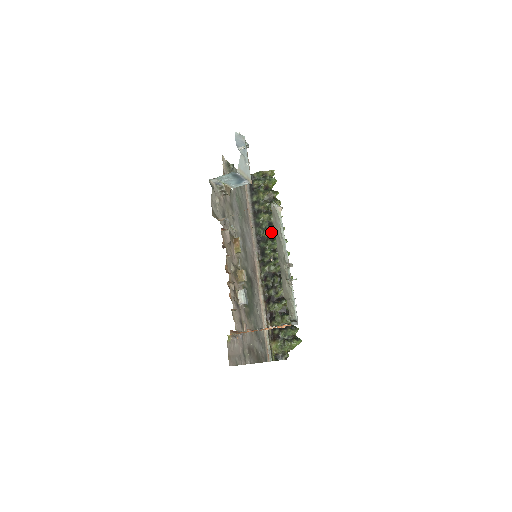
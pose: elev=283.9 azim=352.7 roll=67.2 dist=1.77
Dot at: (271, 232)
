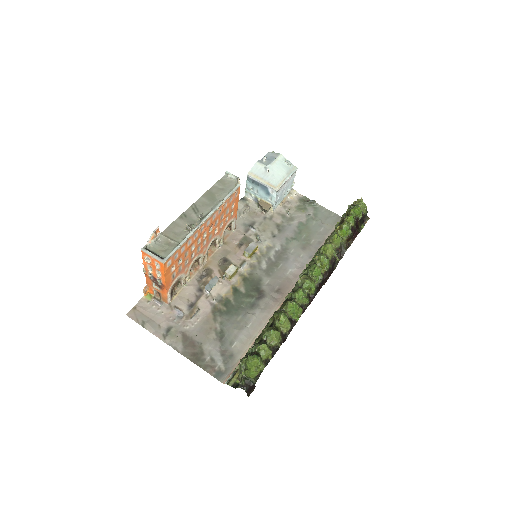
Dot at: (318, 252)
